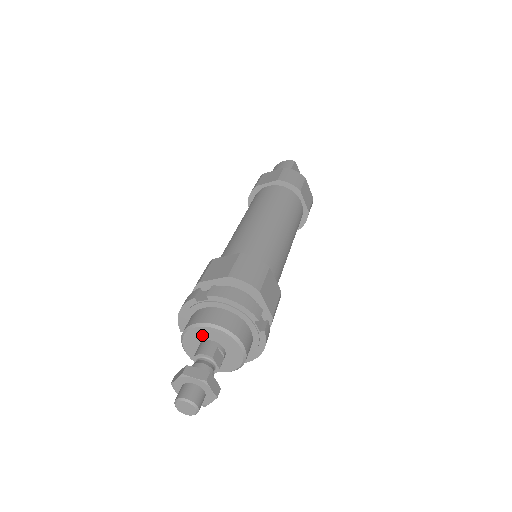
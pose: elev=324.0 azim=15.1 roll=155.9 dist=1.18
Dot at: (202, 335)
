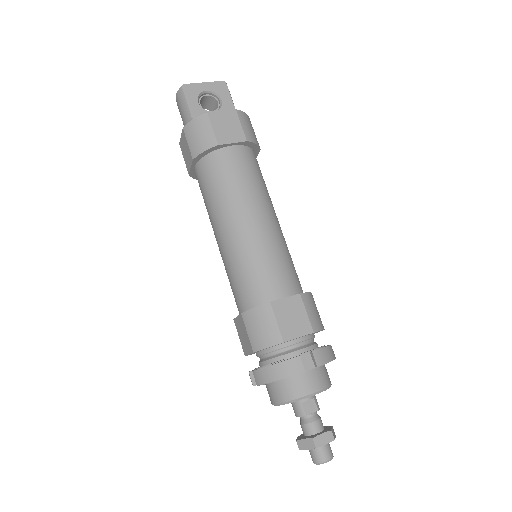
Dot at: occluded
